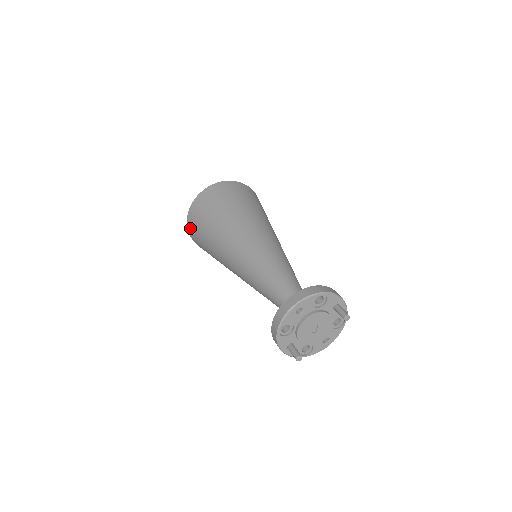
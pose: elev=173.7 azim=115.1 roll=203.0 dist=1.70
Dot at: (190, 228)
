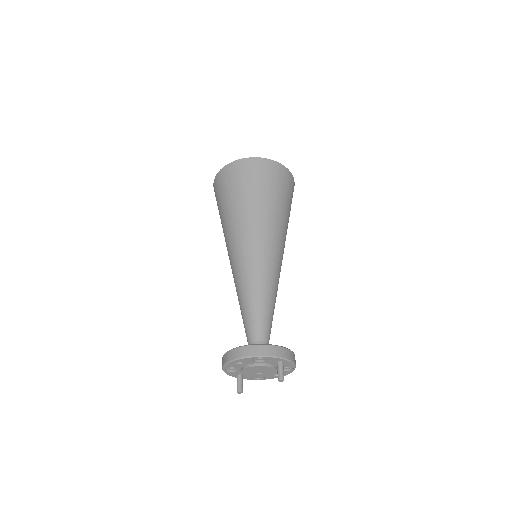
Dot at: occluded
